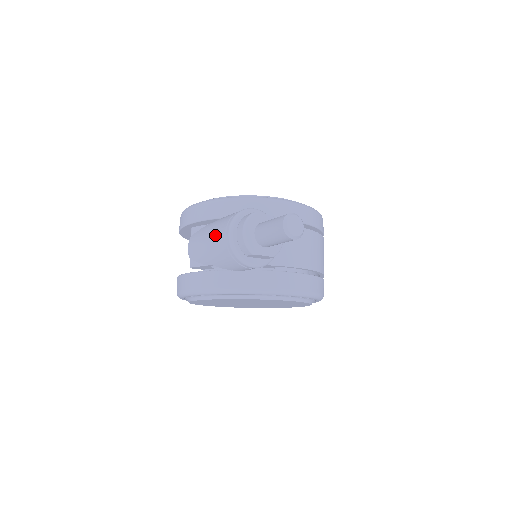
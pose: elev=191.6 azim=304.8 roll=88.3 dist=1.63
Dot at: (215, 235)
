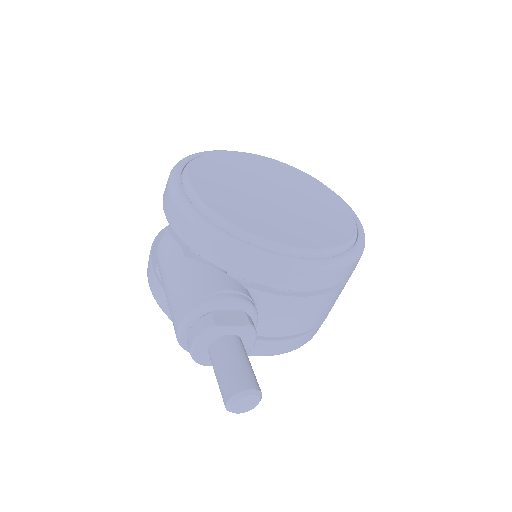
Dot at: (171, 299)
